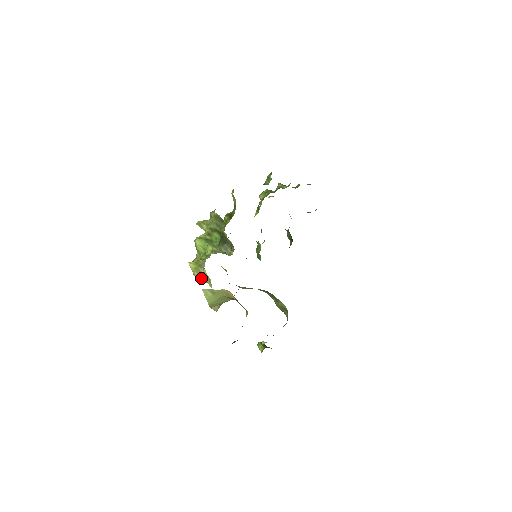
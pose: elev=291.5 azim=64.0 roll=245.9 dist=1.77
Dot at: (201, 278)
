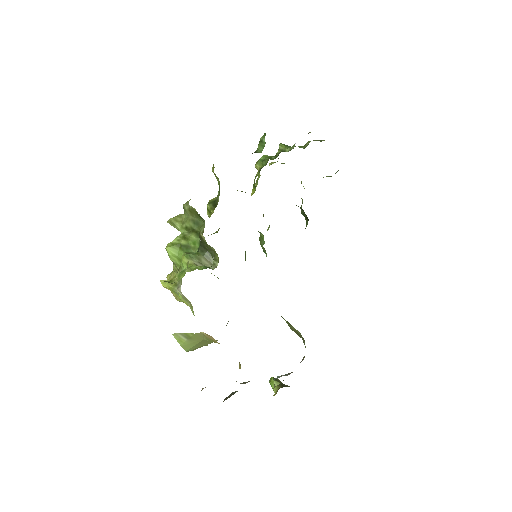
Dot at: occluded
